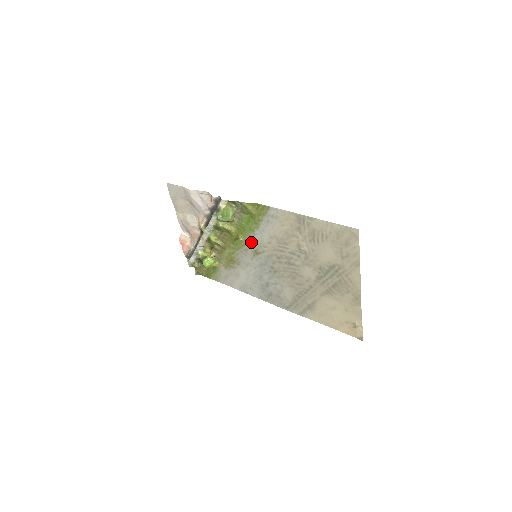
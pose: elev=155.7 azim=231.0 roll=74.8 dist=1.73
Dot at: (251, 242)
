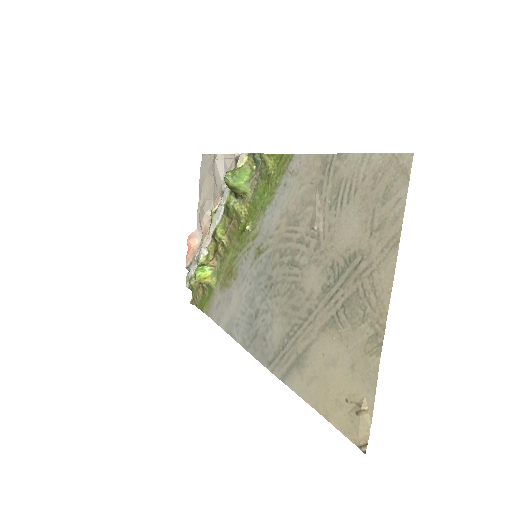
Dot at: (257, 232)
